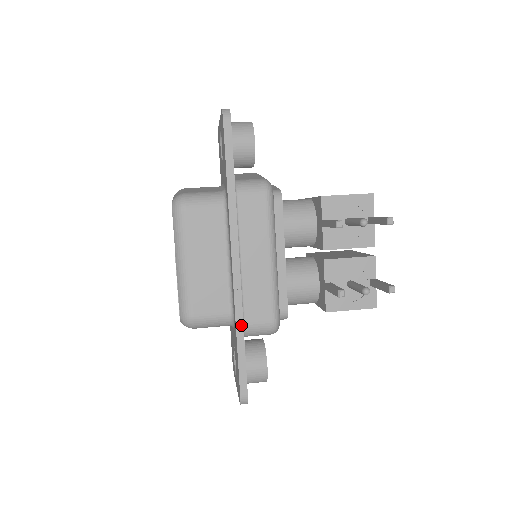
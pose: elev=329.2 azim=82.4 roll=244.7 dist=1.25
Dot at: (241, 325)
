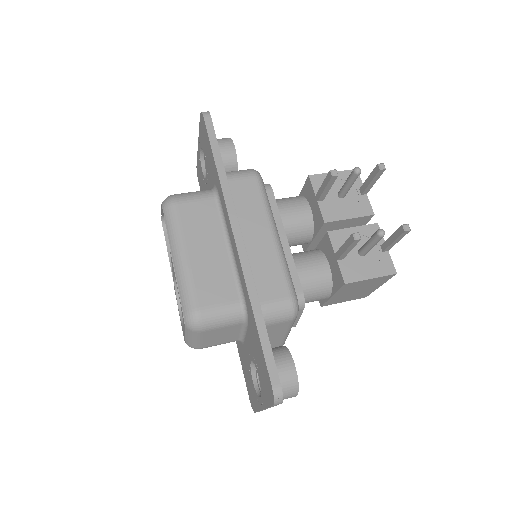
Dot at: (256, 300)
